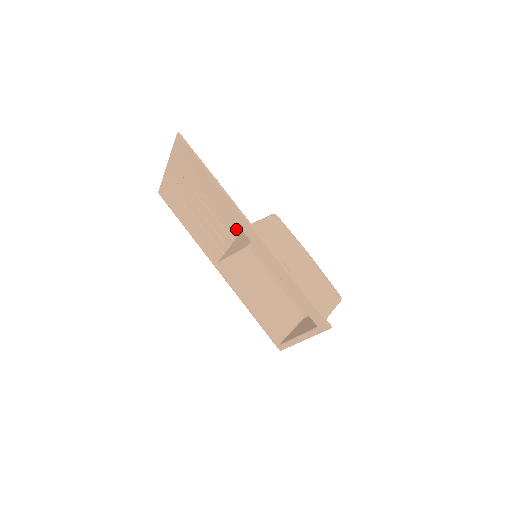
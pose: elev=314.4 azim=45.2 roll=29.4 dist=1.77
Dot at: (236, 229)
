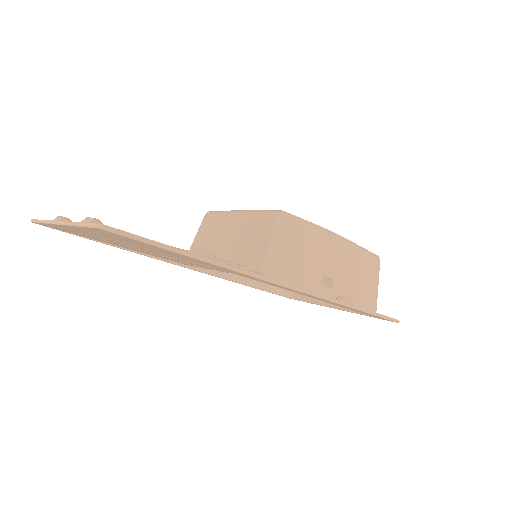
Dot at: occluded
